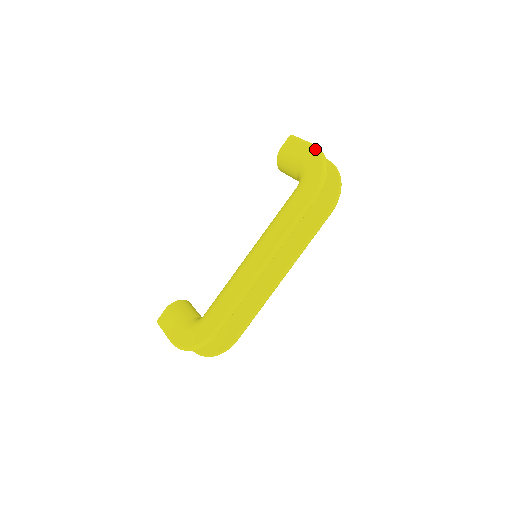
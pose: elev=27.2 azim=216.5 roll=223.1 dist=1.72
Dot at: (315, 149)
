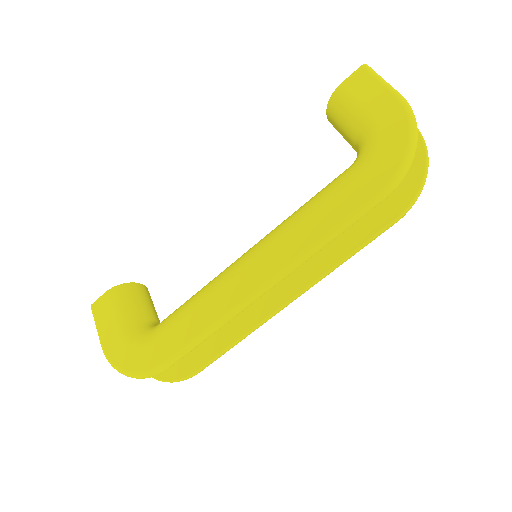
Dot at: (403, 106)
